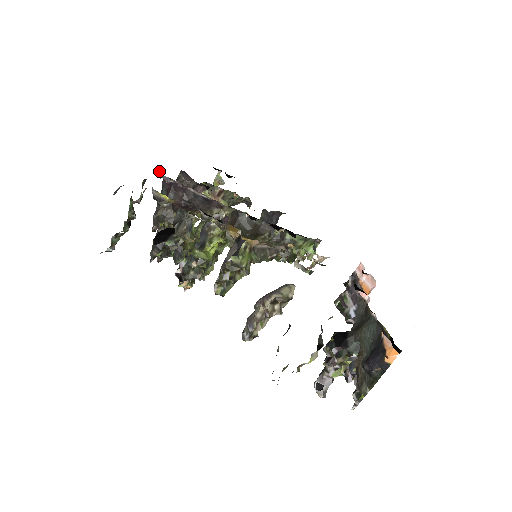
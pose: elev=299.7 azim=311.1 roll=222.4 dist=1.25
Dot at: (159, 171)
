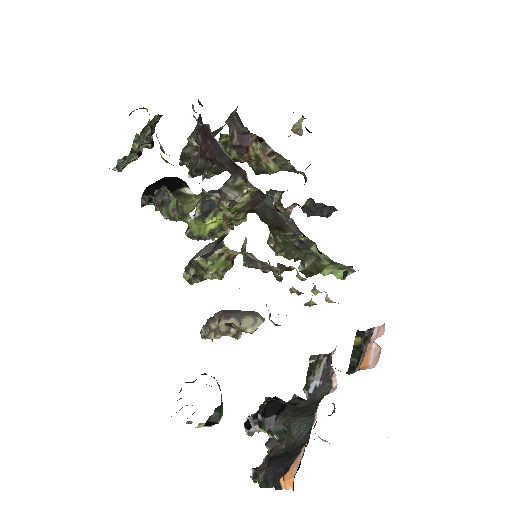
Dot at: (200, 102)
